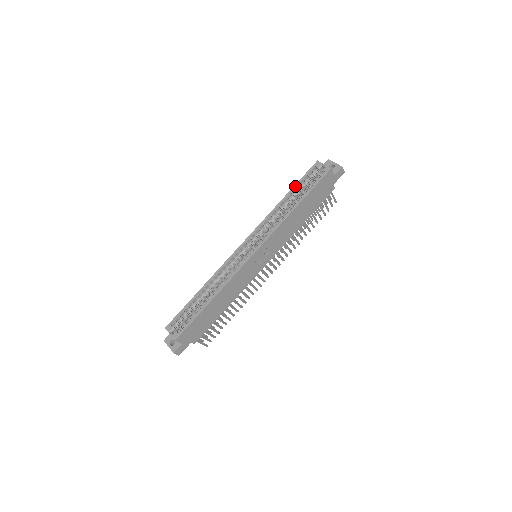
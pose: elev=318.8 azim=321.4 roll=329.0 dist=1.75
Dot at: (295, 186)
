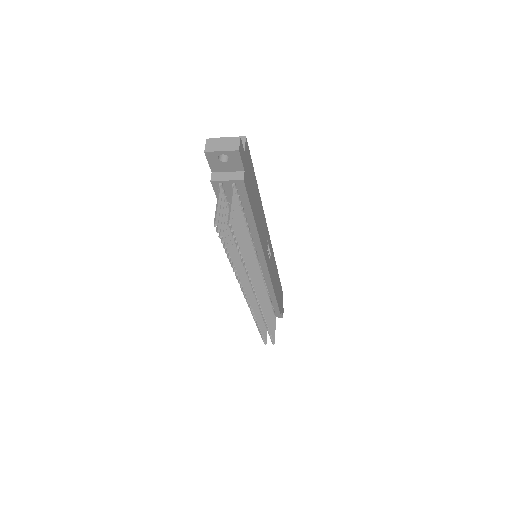
Dot at: occluded
